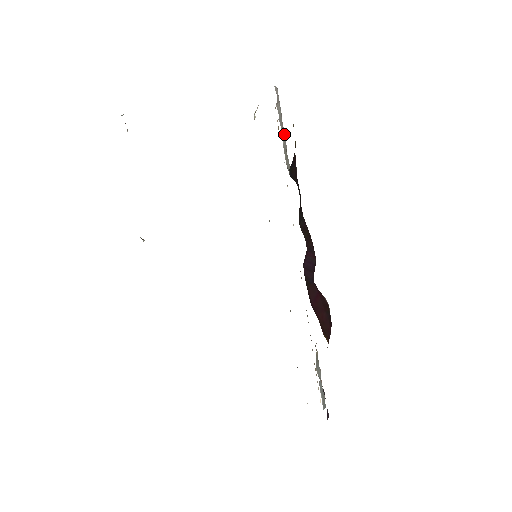
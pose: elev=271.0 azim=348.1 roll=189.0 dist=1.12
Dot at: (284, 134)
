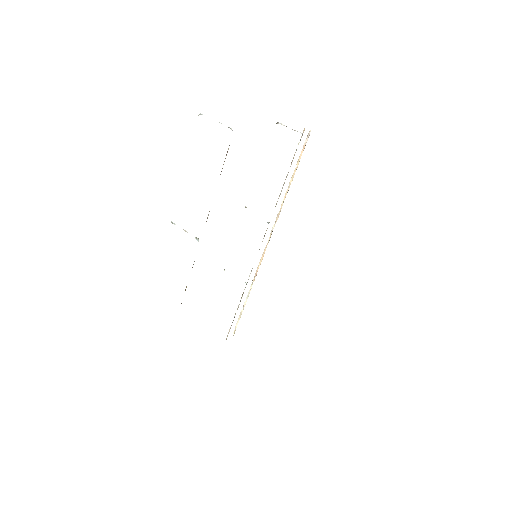
Dot at: occluded
